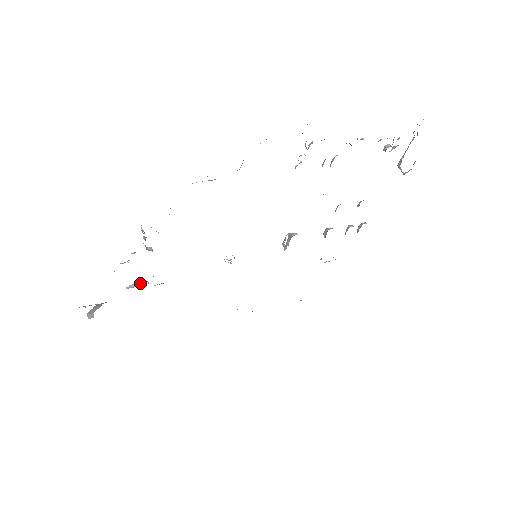
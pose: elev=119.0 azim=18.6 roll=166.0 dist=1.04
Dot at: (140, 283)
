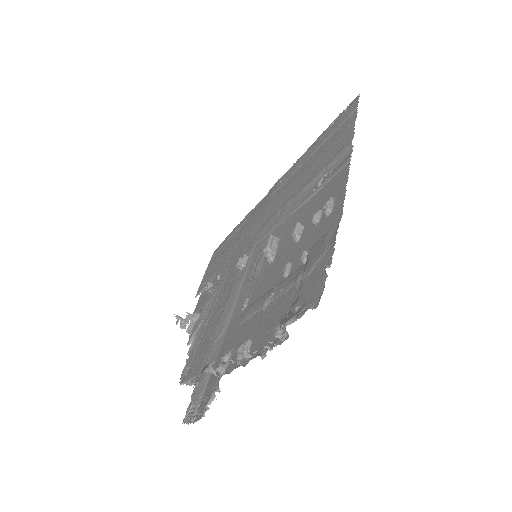
Dot at: (208, 289)
